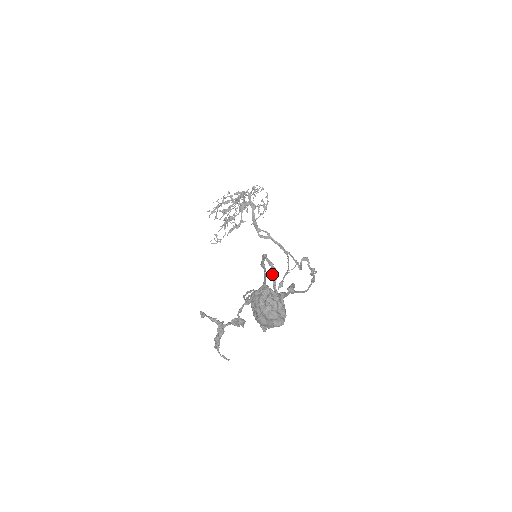
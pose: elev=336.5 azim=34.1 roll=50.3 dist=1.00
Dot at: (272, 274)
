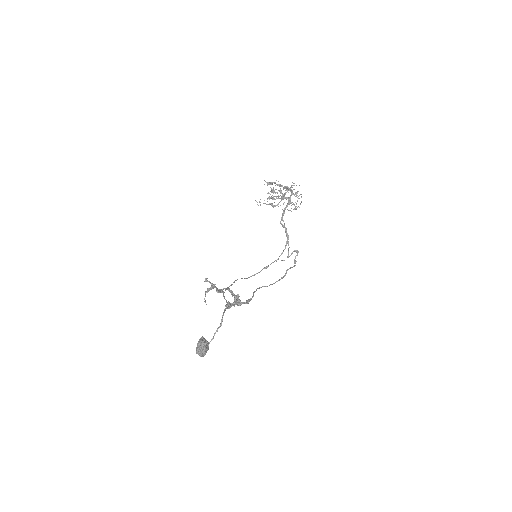
Dot at: (218, 327)
